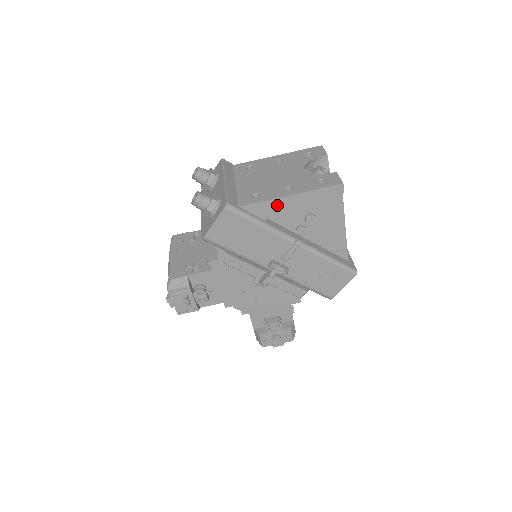
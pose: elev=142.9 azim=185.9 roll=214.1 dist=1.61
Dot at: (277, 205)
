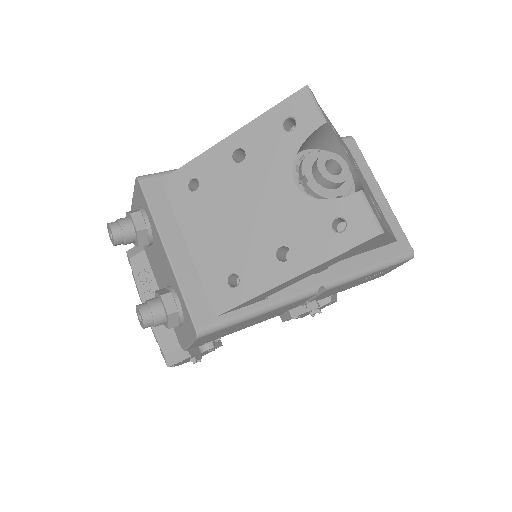
Dot at: (275, 289)
